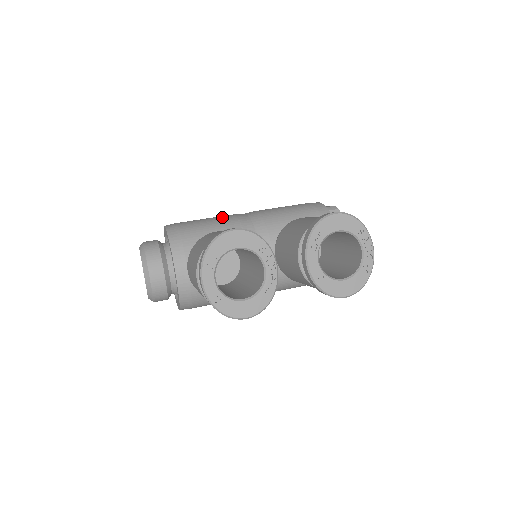
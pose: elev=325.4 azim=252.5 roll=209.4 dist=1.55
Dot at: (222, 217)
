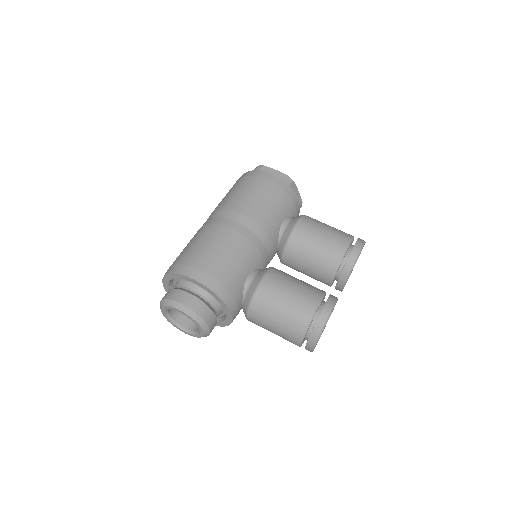
Dot at: (233, 243)
